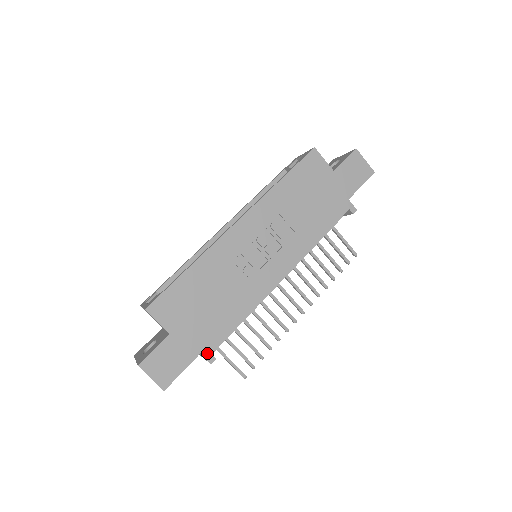
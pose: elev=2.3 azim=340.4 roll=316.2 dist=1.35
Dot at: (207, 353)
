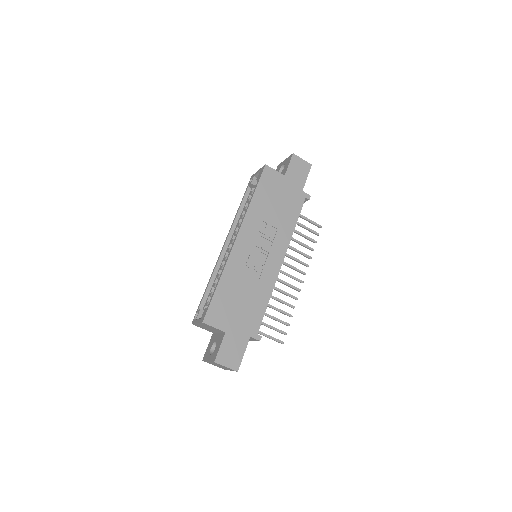
Dot at: (254, 335)
